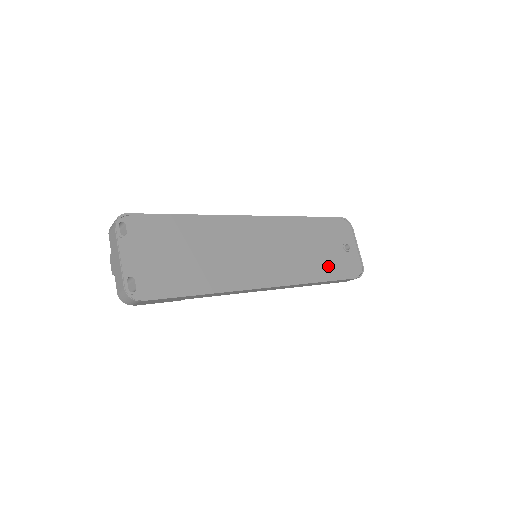
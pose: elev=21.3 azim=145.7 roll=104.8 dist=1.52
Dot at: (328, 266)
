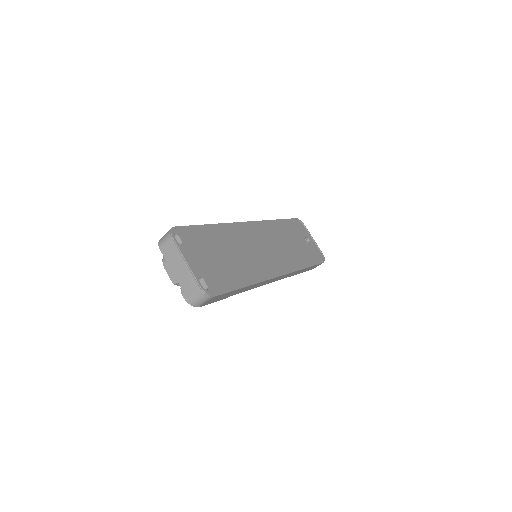
Dot at: (304, 256)
